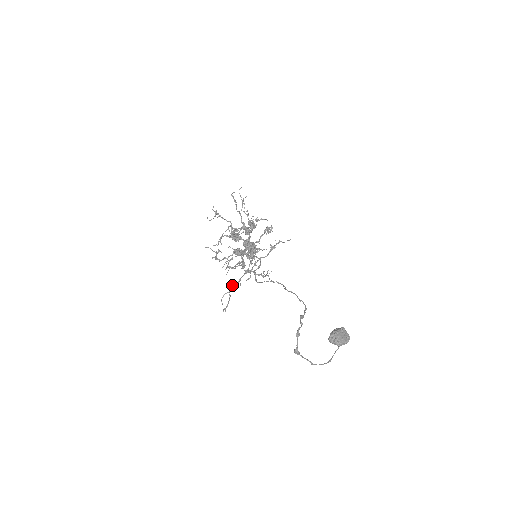
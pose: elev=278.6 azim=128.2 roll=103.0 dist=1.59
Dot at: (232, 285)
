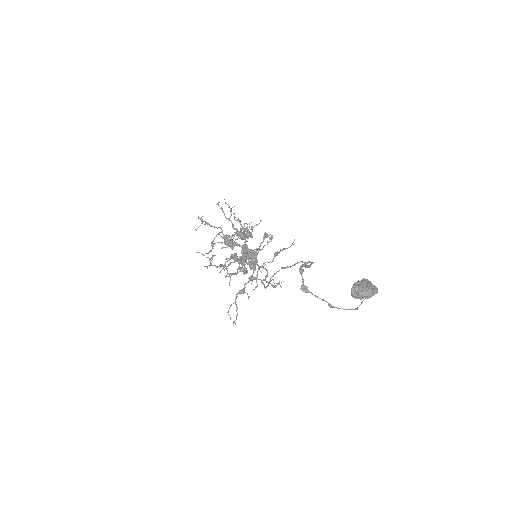
Dot at: (237, 293)
